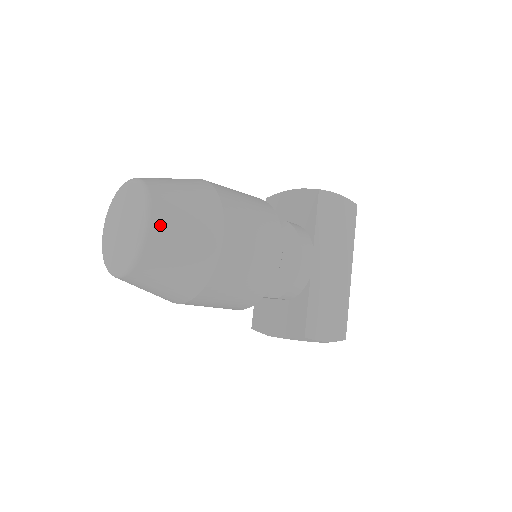
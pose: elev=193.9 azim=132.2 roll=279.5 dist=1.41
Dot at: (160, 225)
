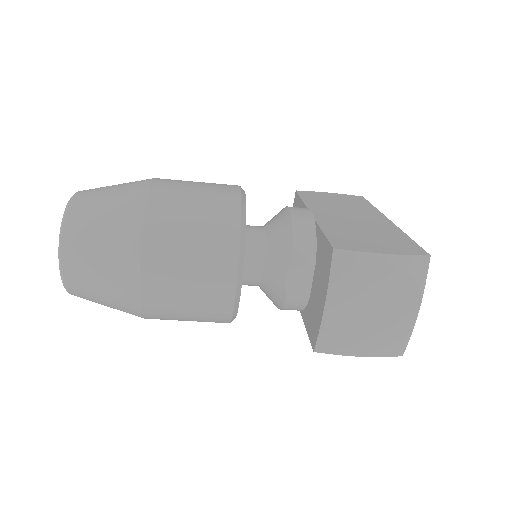
Dot at: (86, 191)
